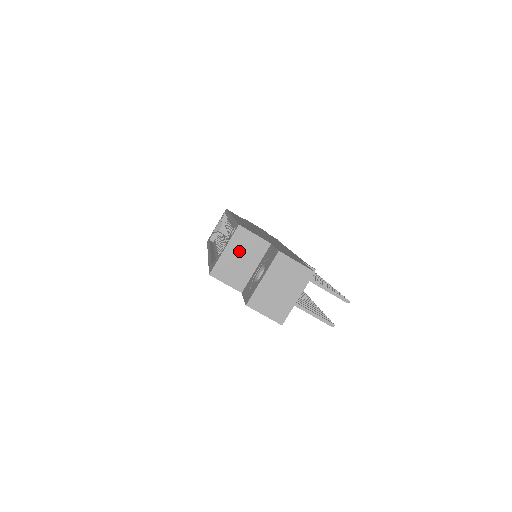
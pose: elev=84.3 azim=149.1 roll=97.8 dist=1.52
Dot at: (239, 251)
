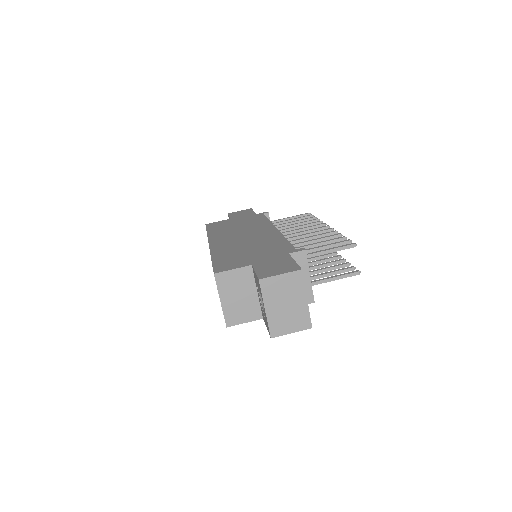
Dot at: (232, 292)
